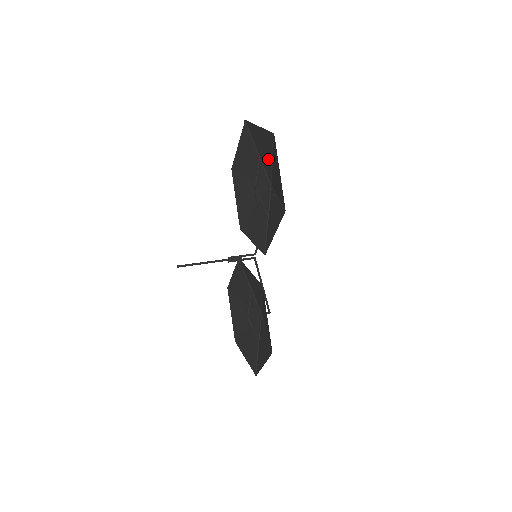
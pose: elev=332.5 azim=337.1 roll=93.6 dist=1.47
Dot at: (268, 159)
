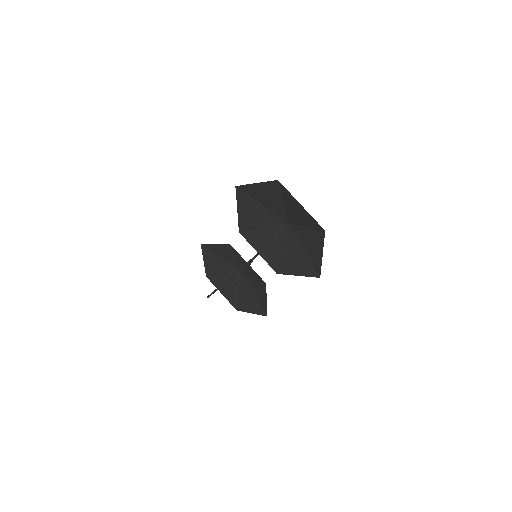
Dot at: (298, 219)
